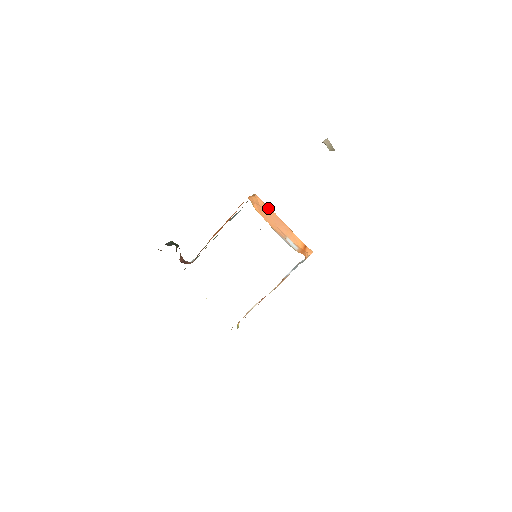
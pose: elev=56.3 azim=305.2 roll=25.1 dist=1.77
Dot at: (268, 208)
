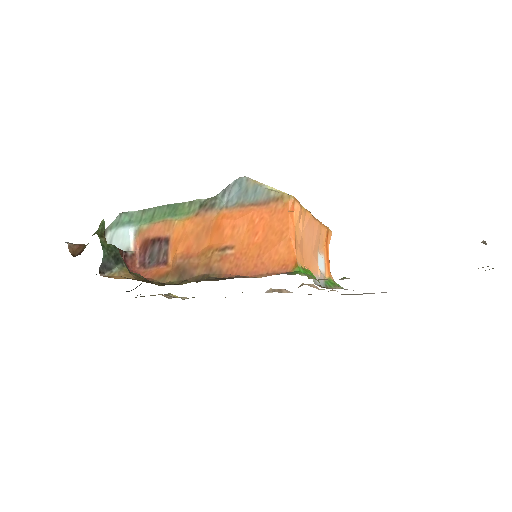
Dot at: (305, 214)
